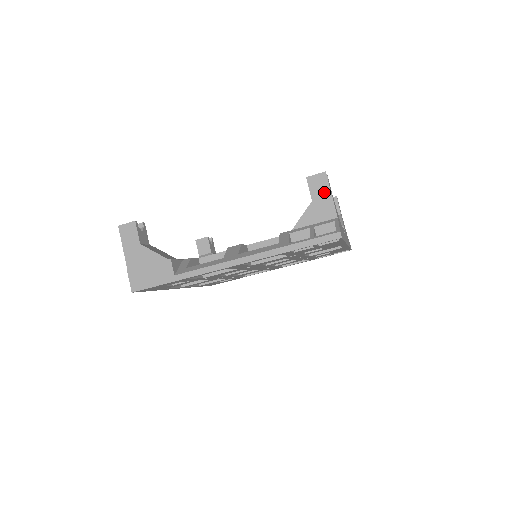
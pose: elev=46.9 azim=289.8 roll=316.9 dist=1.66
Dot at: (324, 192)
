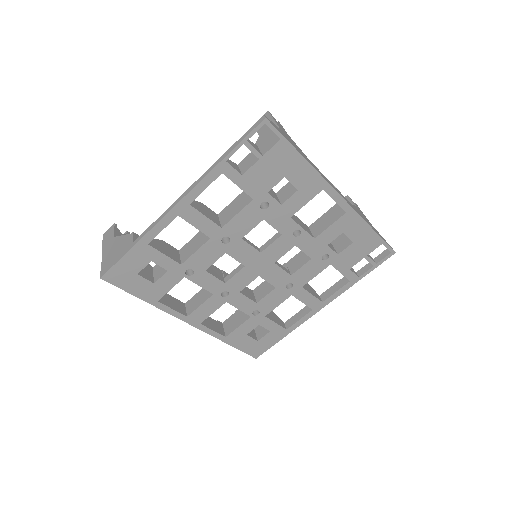
Dot at: occluded
